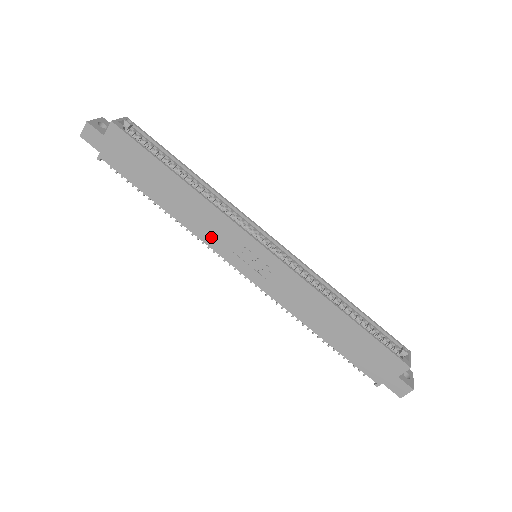
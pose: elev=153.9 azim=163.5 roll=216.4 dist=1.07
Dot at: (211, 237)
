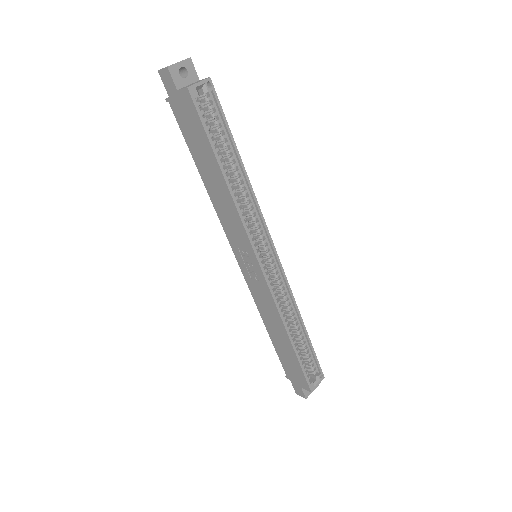
Dot at: (227, 225)
